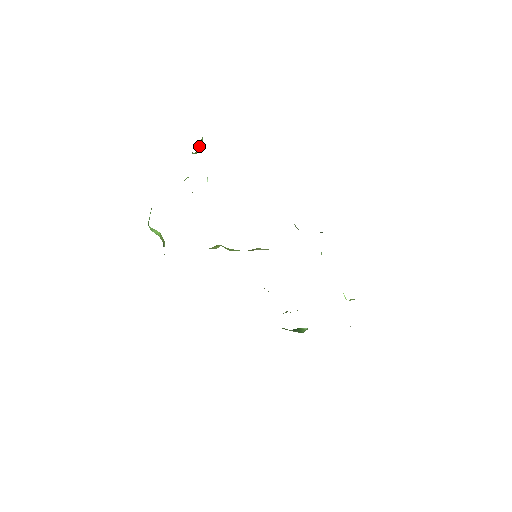
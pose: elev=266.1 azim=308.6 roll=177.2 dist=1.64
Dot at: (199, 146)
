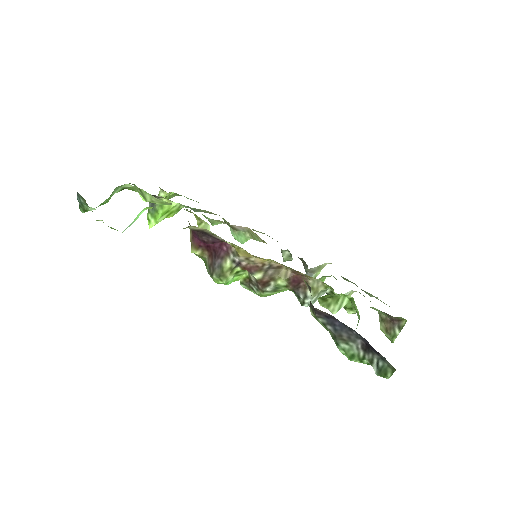
Dot at: occluded
